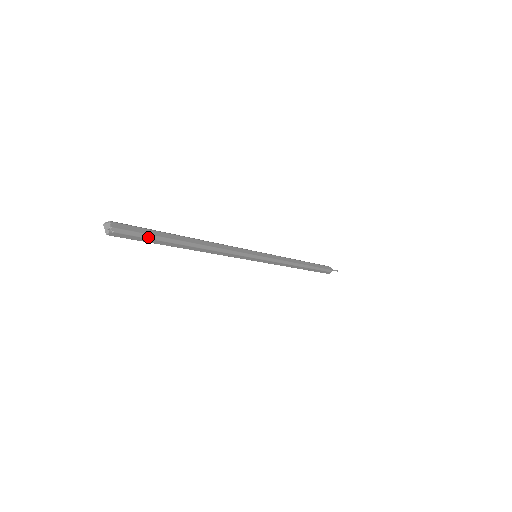
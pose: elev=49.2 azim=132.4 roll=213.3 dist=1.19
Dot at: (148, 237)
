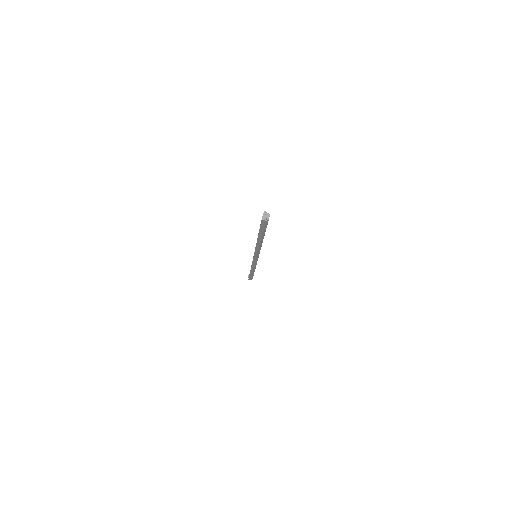
Dot at: (265, 229)
